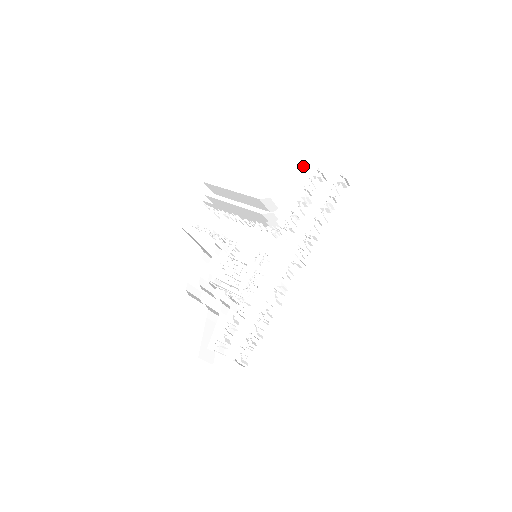
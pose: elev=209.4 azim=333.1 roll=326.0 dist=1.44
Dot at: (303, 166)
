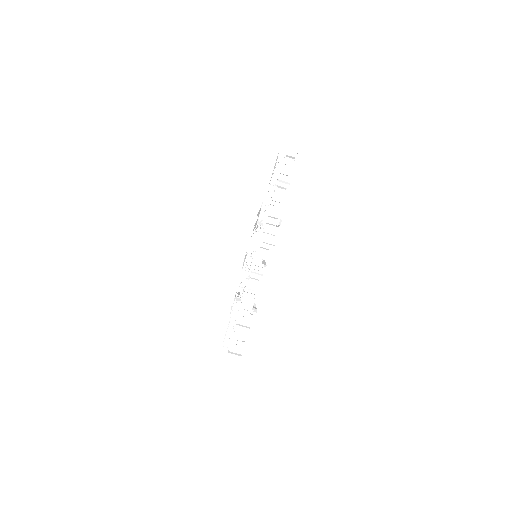
Dot at: occluded
